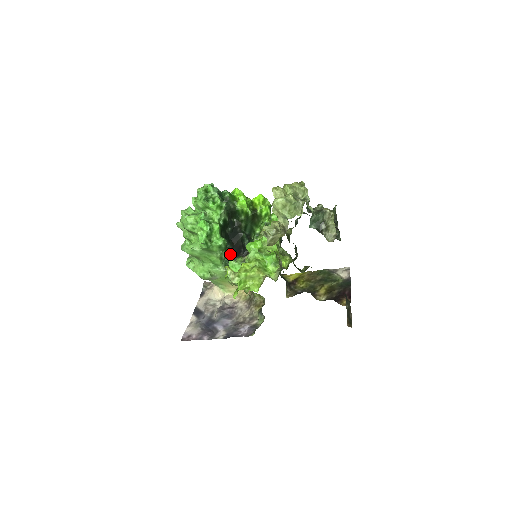
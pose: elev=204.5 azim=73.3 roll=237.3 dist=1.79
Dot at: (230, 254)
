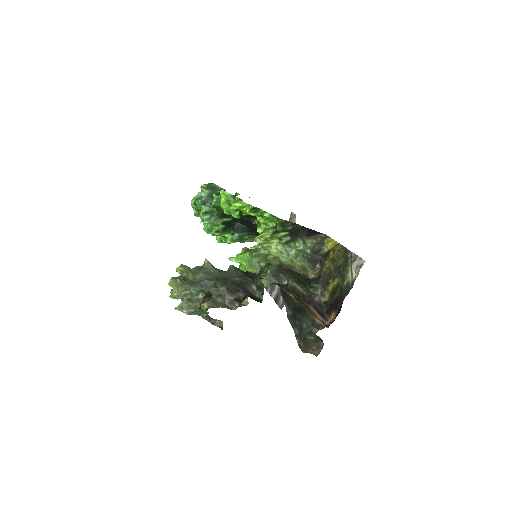
Dot at: (255, 235)
